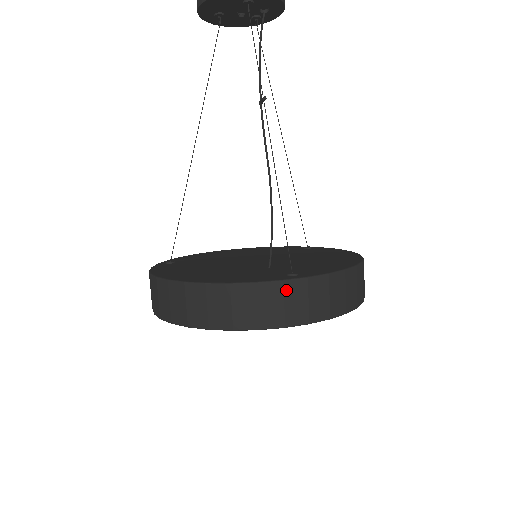
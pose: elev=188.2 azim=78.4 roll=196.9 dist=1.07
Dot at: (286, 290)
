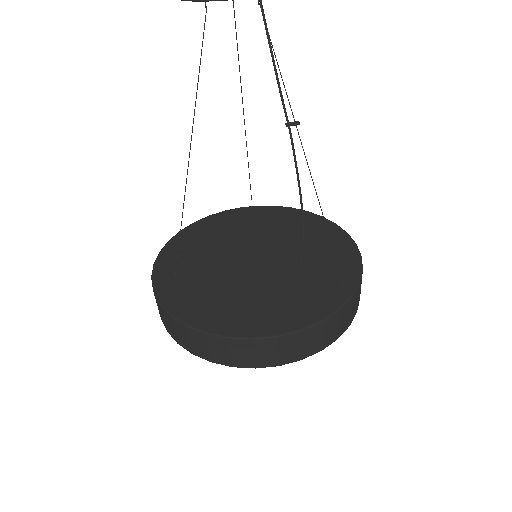
Dot at: (352, 302)
